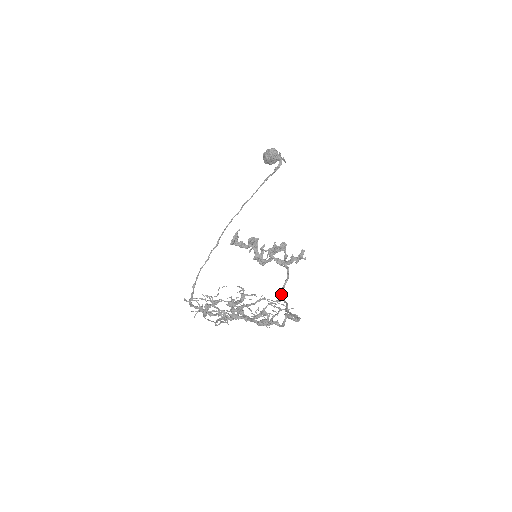
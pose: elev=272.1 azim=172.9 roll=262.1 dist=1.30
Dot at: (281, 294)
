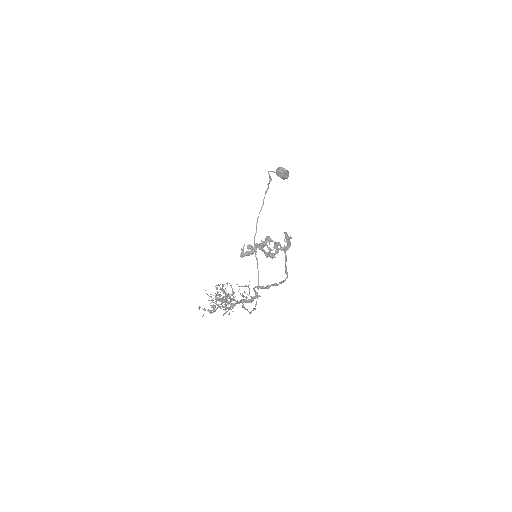
Dot at: (285, 272)
